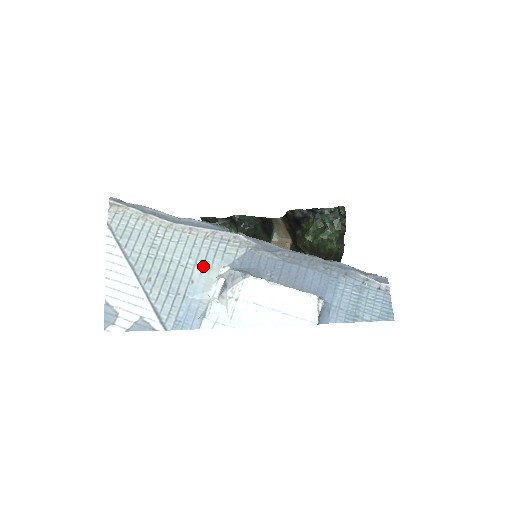
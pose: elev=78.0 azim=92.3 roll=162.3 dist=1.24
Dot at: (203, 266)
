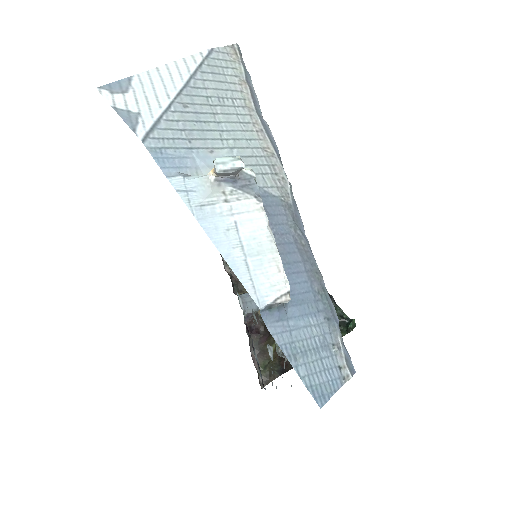
Dot at: occluded
